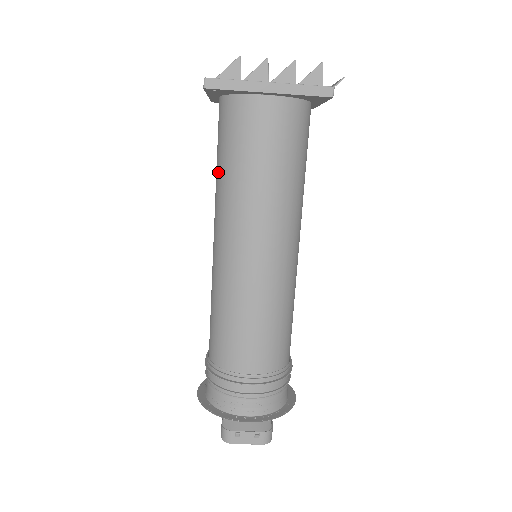
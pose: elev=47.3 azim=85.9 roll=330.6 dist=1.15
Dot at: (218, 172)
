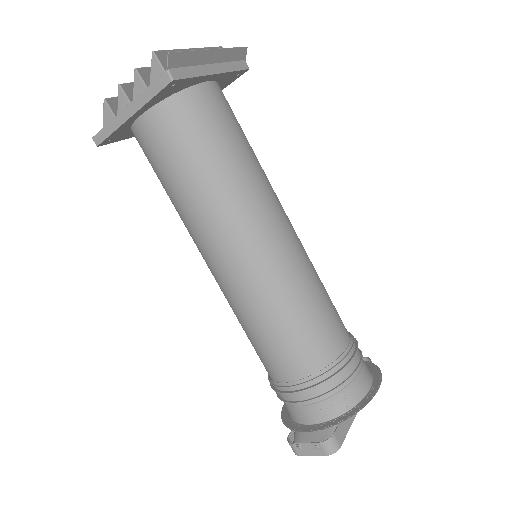
Dot at: occluded
